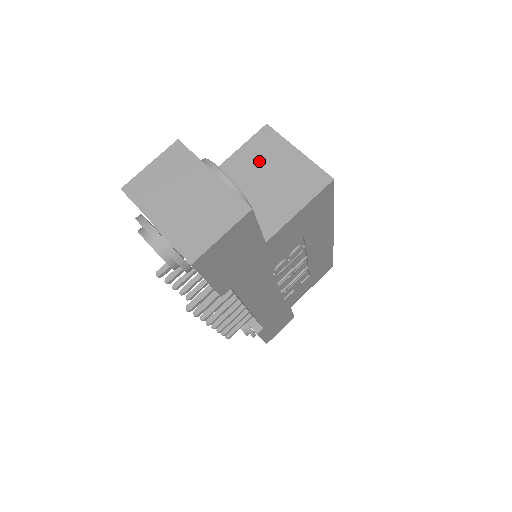
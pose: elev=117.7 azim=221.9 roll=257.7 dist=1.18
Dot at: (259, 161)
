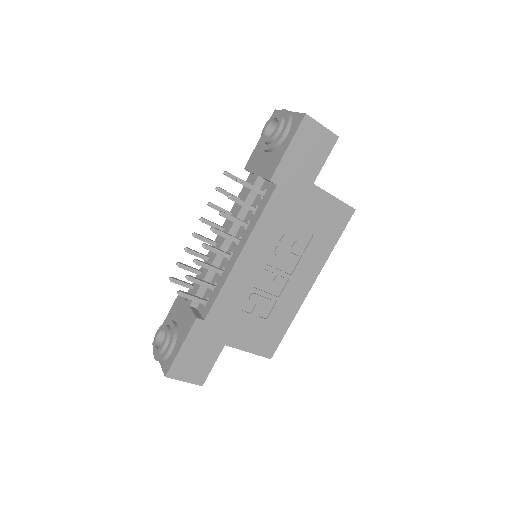
Dot at: occluded
